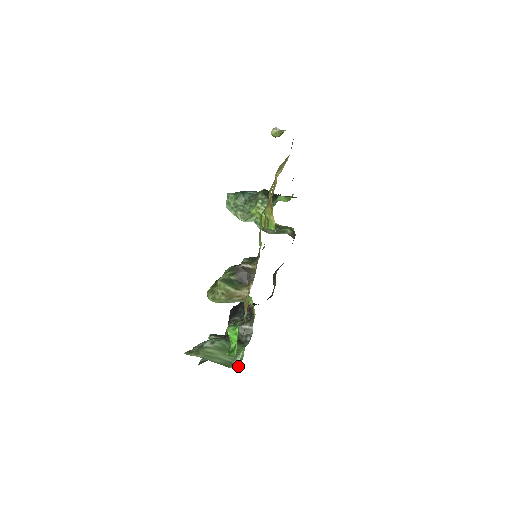
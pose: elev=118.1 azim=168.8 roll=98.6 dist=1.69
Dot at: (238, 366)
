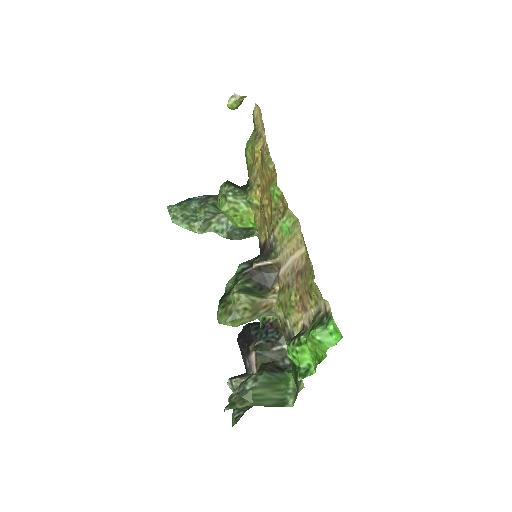
Dot at: (293, 401)
